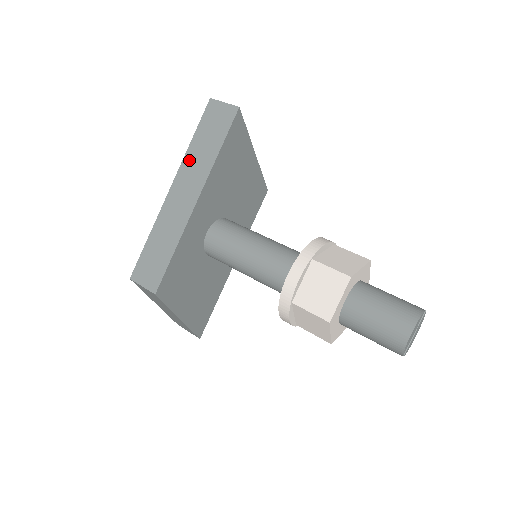
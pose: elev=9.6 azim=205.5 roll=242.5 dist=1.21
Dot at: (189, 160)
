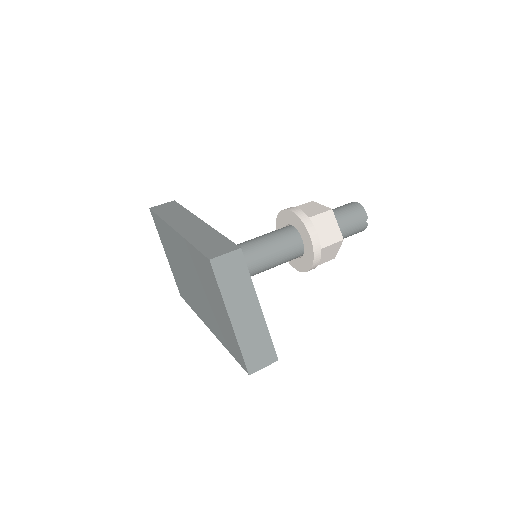
Dot at: (171, 220)
